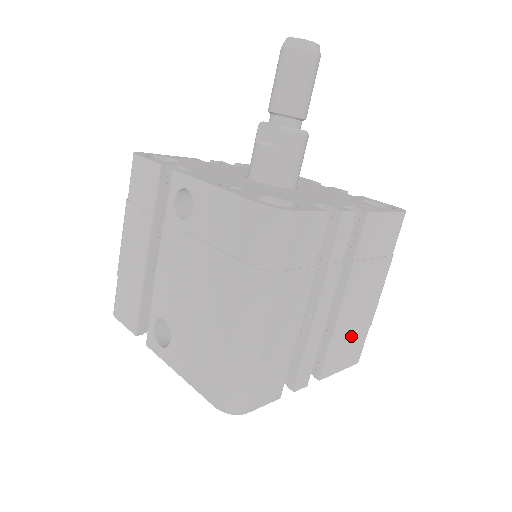
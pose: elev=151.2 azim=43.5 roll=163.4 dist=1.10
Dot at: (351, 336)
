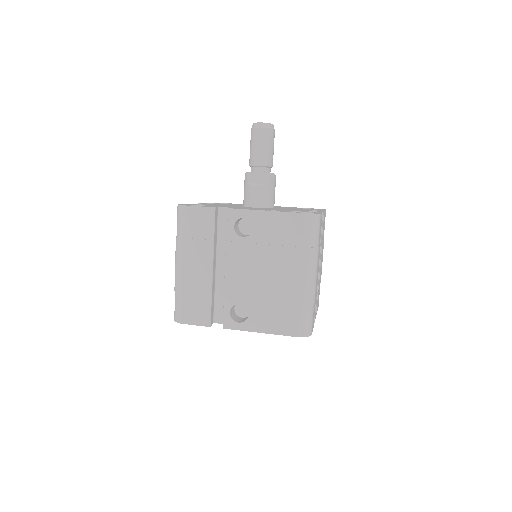
Dot at: (319, 287)
